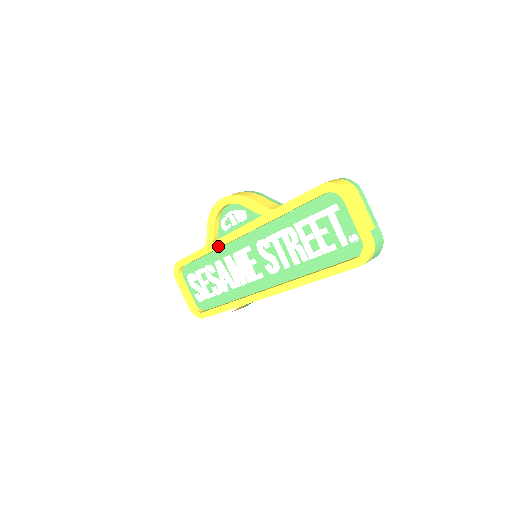
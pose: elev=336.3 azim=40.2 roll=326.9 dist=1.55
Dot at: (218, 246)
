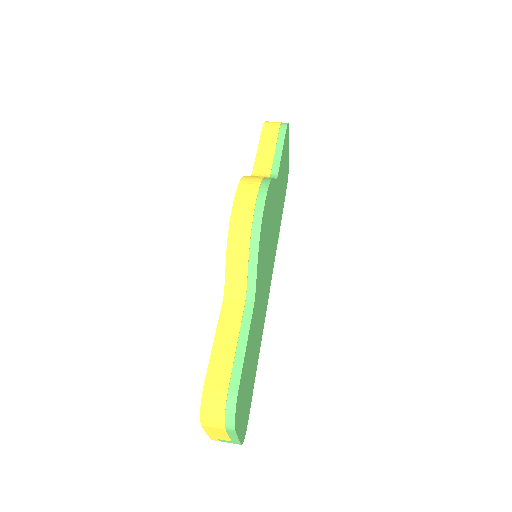
Dot at: occluded
